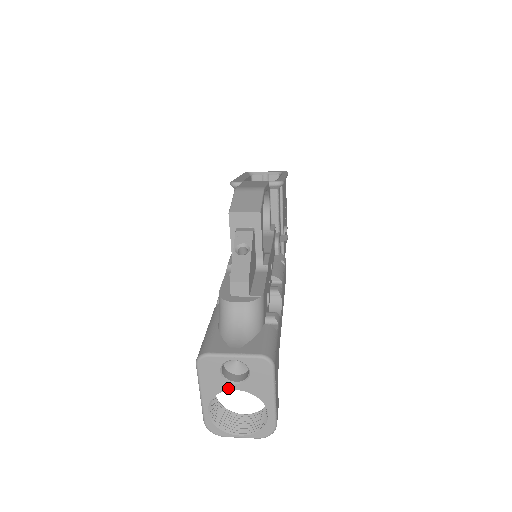
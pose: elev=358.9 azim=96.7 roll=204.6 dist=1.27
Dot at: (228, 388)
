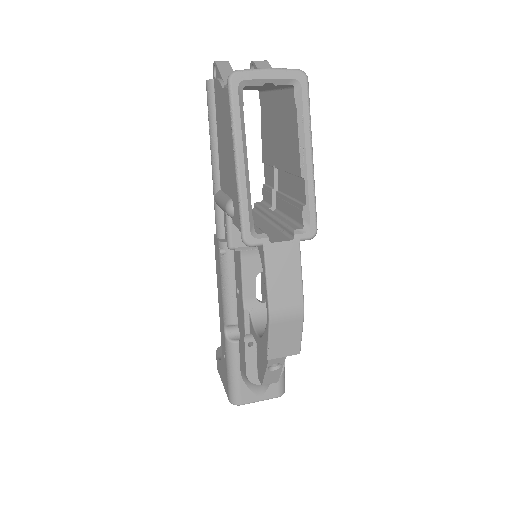
Dot at: occluded
